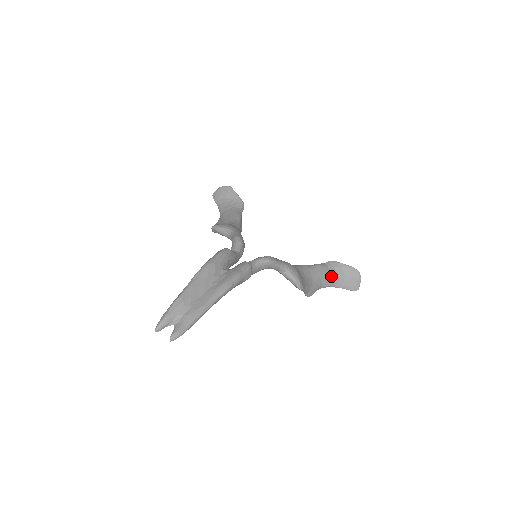
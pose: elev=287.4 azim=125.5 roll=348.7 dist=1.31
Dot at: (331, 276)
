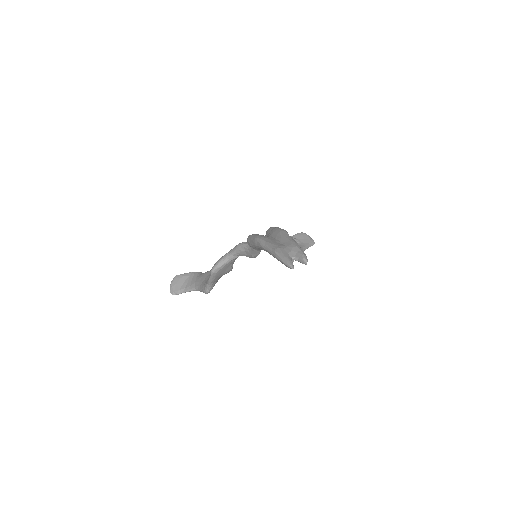
Dot at: occluded
